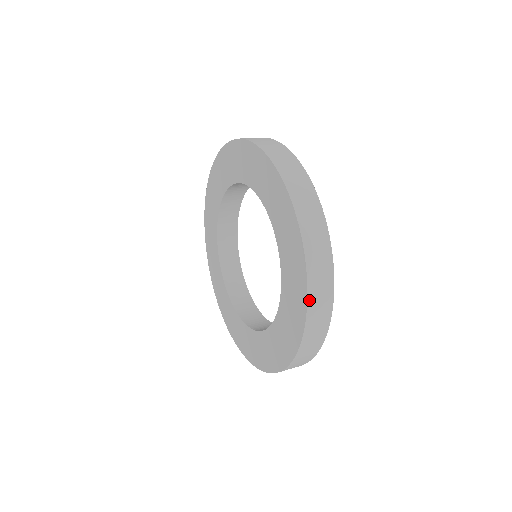
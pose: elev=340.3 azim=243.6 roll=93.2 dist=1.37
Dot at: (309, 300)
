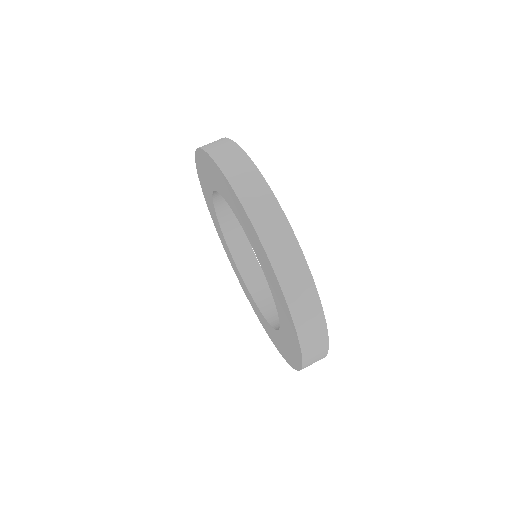
Dot at: (285, 293)
